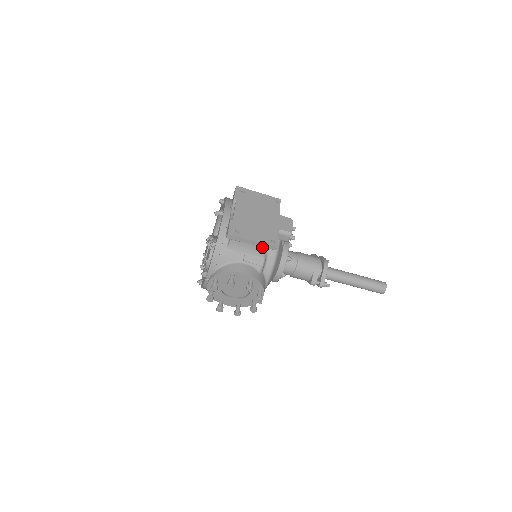
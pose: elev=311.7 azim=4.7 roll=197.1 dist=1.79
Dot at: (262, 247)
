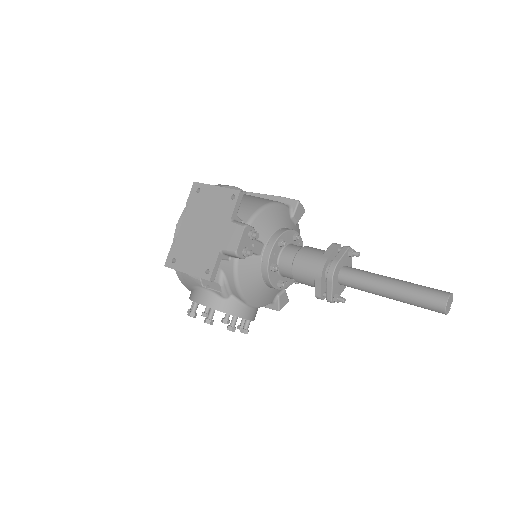
Dot at: (218, 268)
